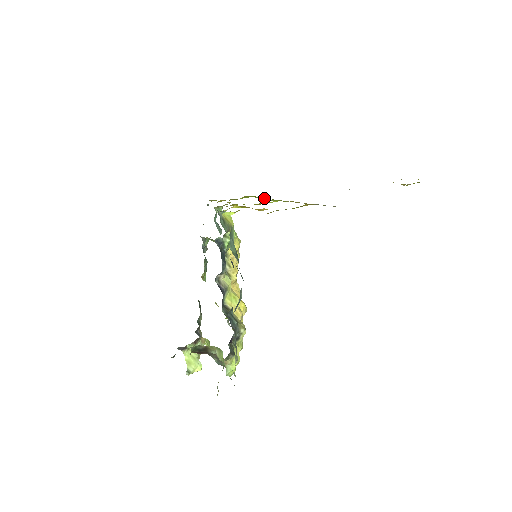
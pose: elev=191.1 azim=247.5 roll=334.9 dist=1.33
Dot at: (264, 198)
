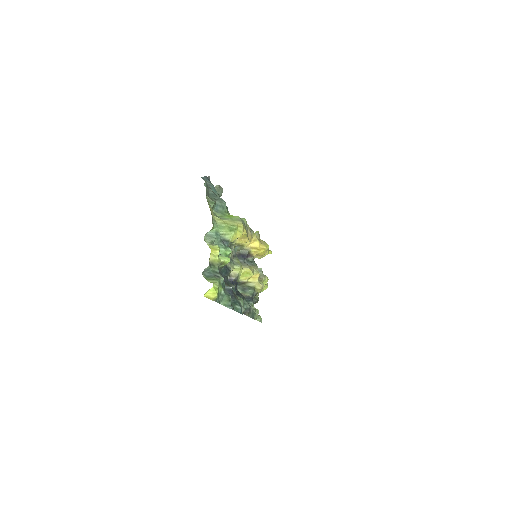
Dot at: occluded
